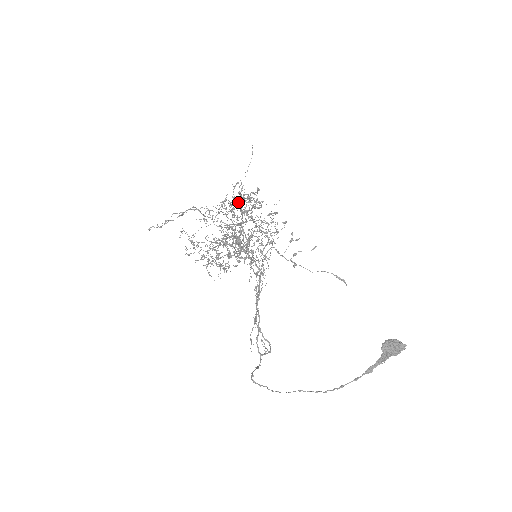
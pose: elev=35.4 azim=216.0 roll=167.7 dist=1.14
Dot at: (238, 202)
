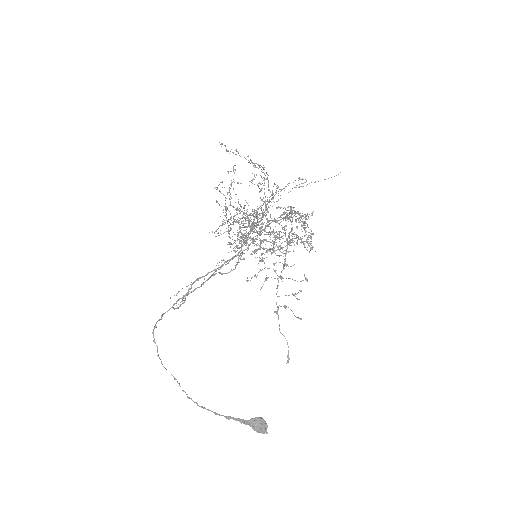
Dot at: (295, 214)
